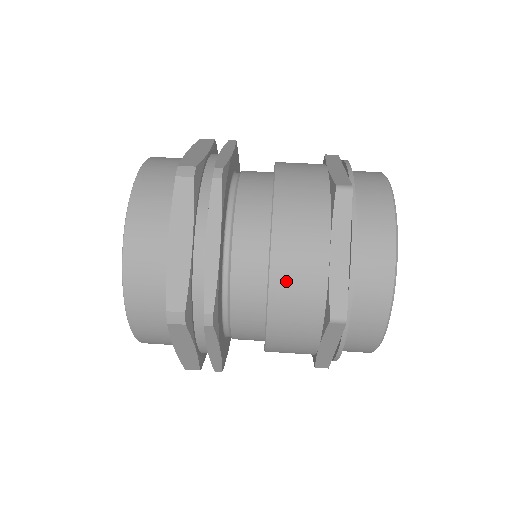
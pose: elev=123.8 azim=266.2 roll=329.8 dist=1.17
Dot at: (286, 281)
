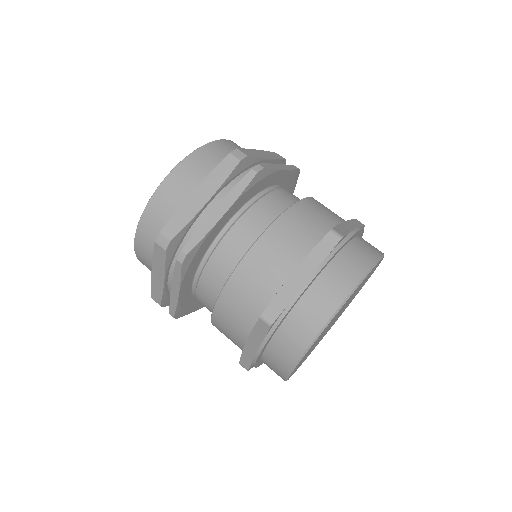
Dot at: (251, 269)
